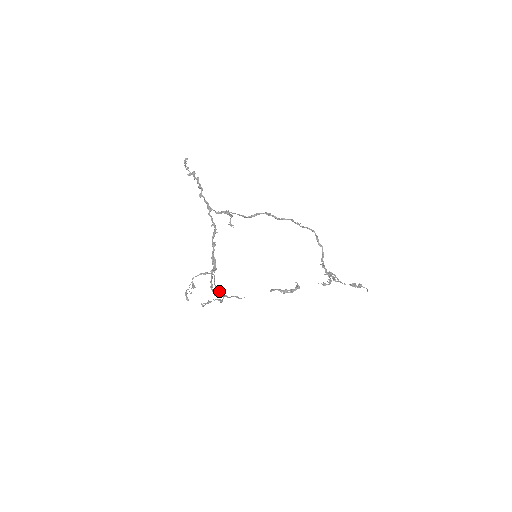
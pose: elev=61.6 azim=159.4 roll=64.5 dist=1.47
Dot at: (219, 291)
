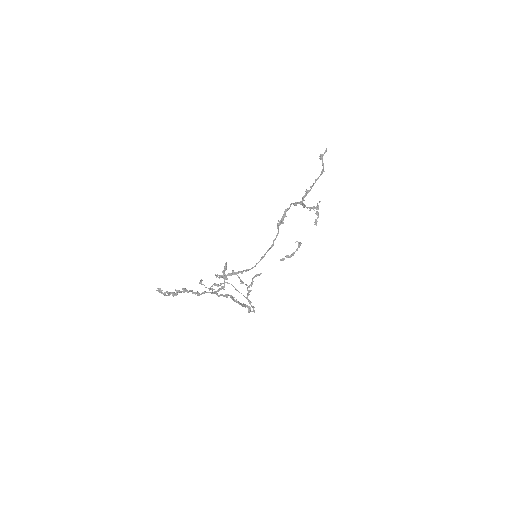
Dot at: (248, 295)
